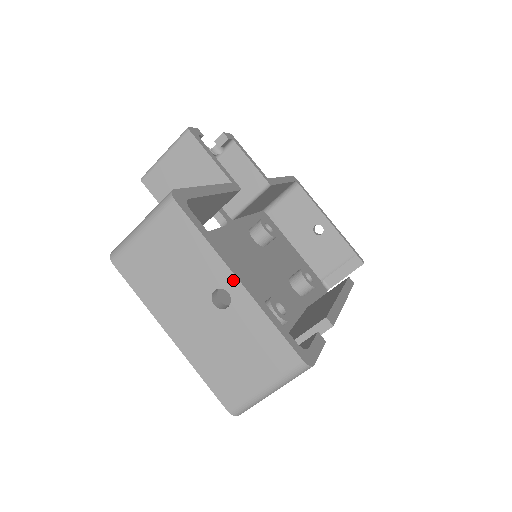
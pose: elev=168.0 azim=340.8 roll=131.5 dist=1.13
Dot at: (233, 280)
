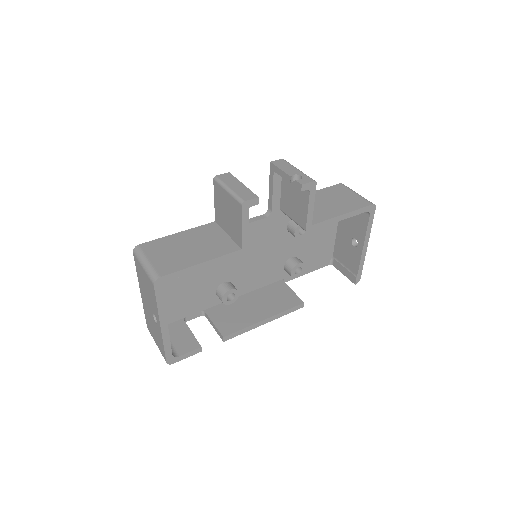
Dot at: (159, 324)
